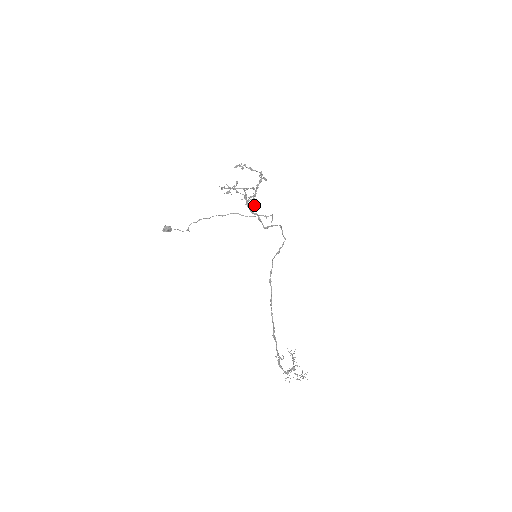
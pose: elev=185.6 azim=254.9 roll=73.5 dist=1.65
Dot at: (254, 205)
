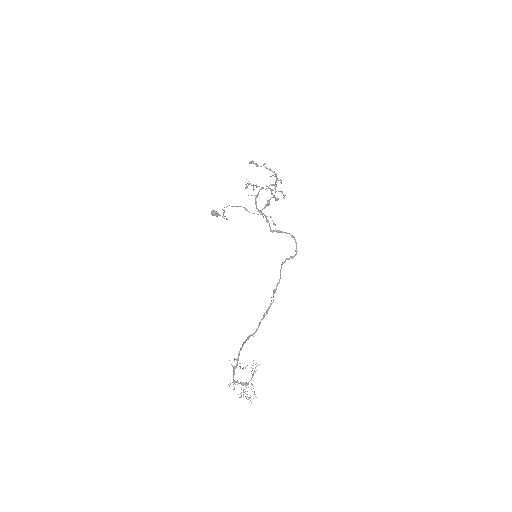
Dot at: (265, 205)
